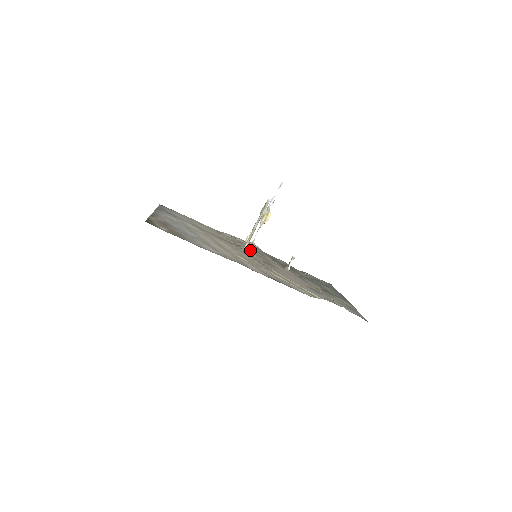
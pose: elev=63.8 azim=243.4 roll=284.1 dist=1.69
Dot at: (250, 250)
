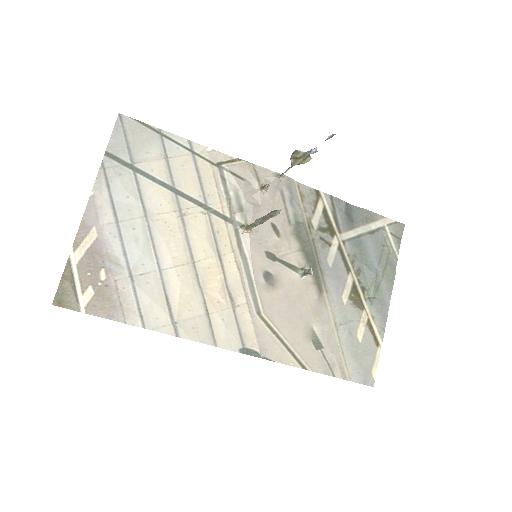
Dot at: (252, 238)
